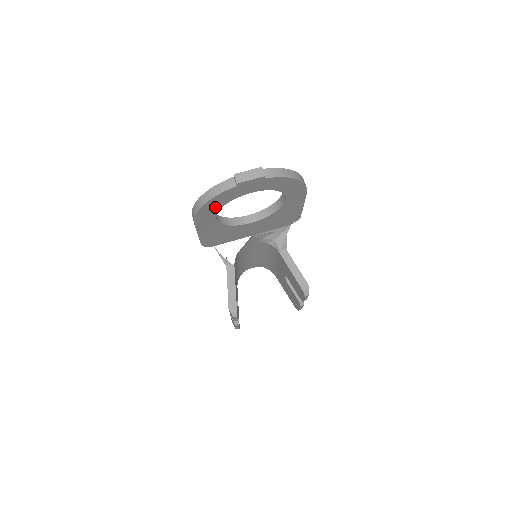
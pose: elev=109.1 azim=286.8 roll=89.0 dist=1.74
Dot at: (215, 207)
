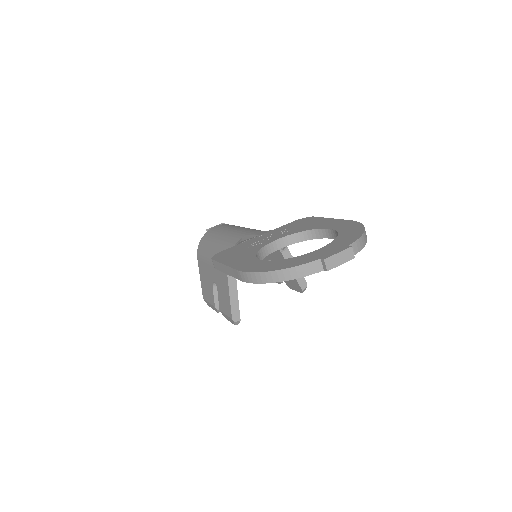
Dot at: occluded
